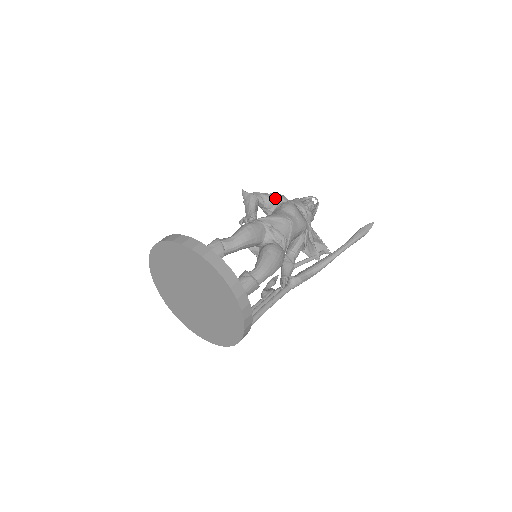
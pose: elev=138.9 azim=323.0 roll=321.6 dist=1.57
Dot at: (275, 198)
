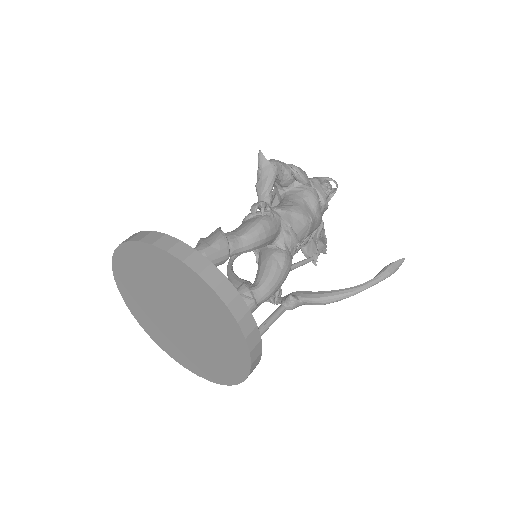
Dot at: (297, 177)
